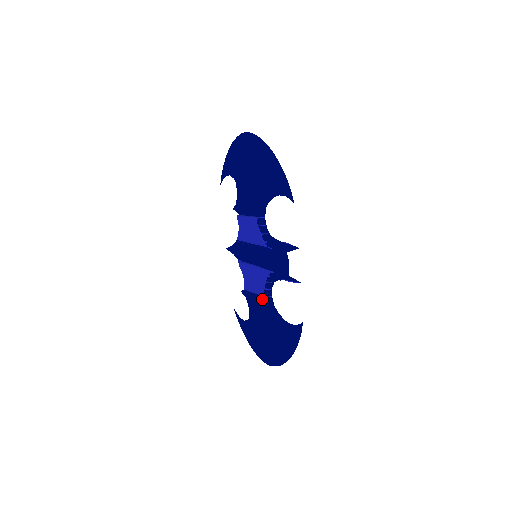
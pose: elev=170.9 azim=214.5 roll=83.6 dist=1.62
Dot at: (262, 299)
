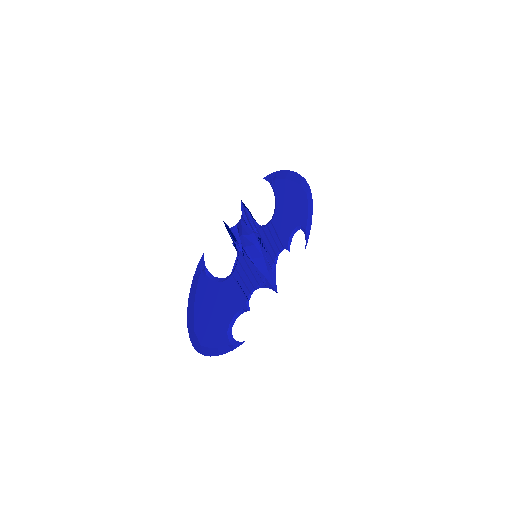
Dot at: (233, 286)
